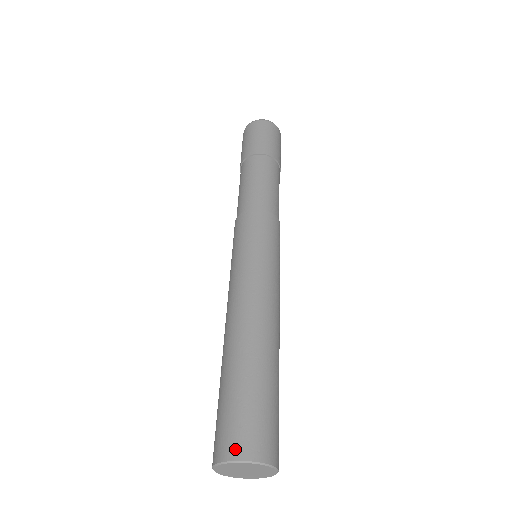
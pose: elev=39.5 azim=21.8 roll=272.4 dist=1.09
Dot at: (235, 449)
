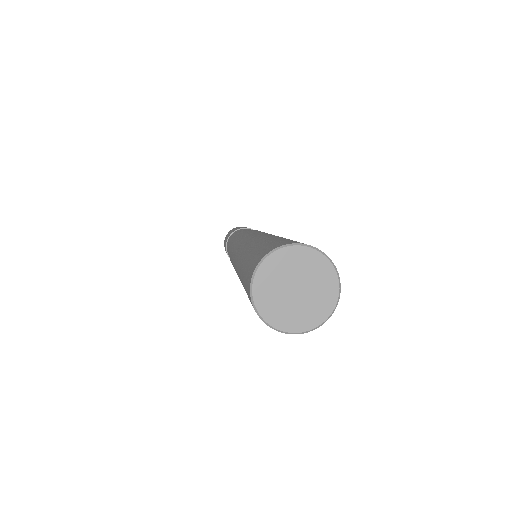
Dot at: (273, 247)
